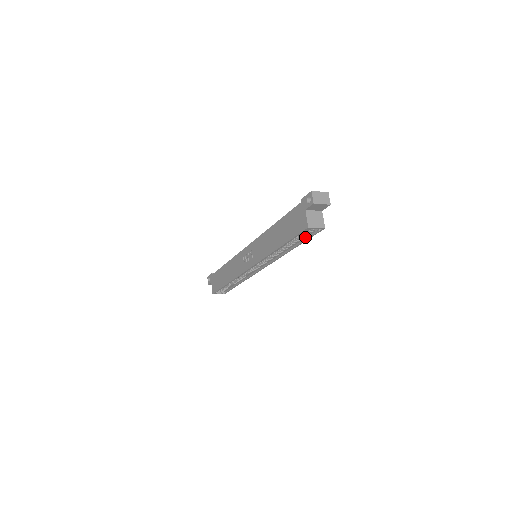
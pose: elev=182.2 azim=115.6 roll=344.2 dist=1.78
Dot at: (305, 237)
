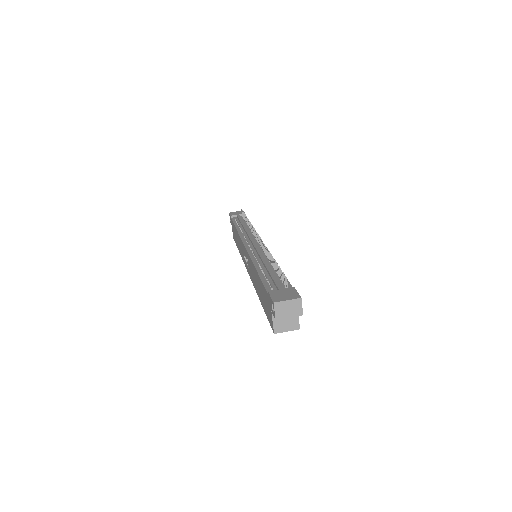
Dot at: occluded
